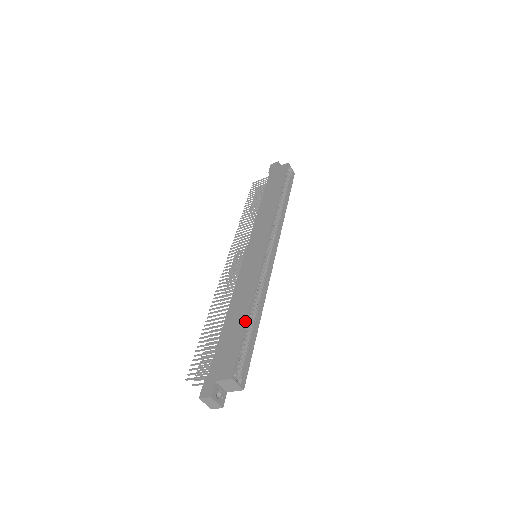
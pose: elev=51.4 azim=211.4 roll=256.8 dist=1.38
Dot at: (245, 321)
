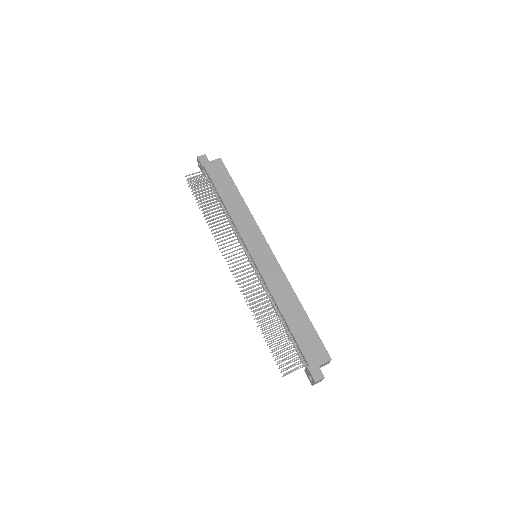
Dot at: (306, 315)
